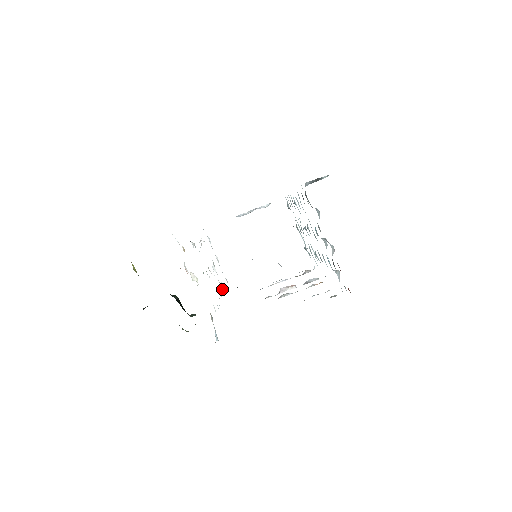
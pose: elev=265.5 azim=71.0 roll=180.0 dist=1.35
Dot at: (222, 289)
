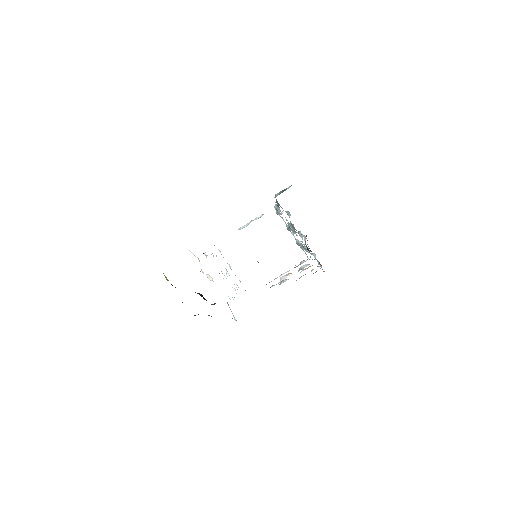
Dot at: (236, 287)
